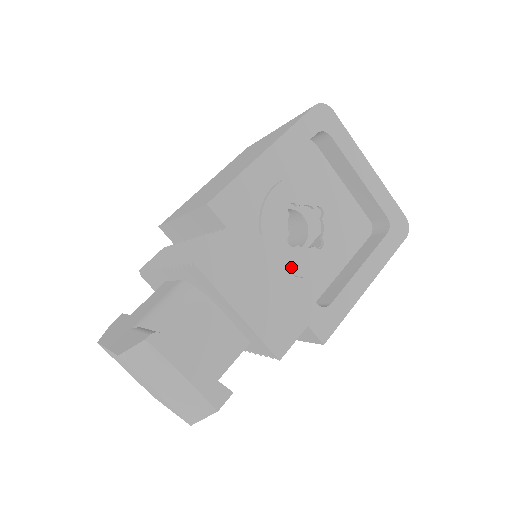
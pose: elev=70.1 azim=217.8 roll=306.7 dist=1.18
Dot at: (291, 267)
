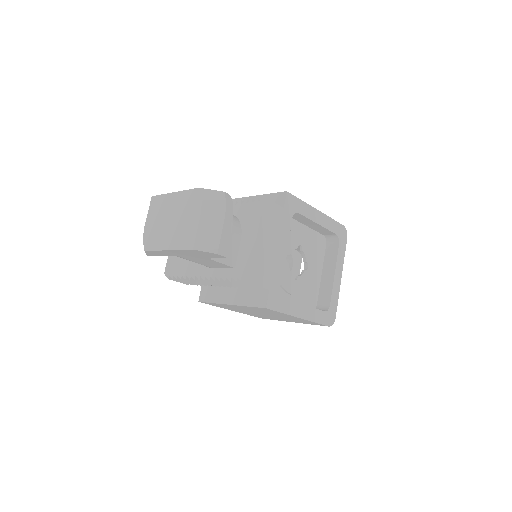
Dot at: occluded
